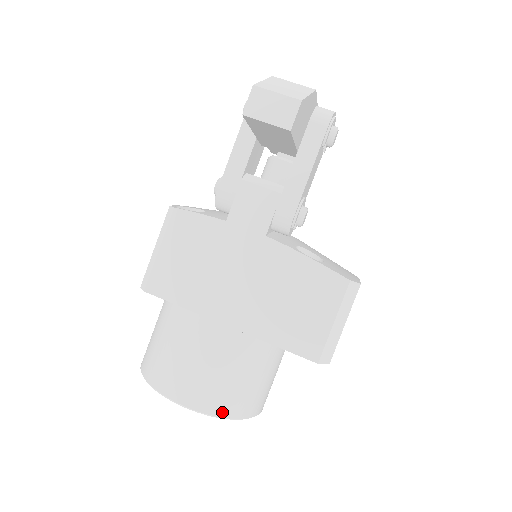
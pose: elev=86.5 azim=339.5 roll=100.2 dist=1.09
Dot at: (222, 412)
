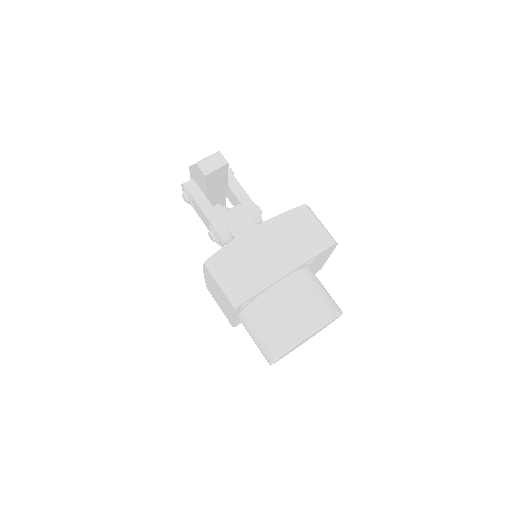
Dot at: (331, 315)
